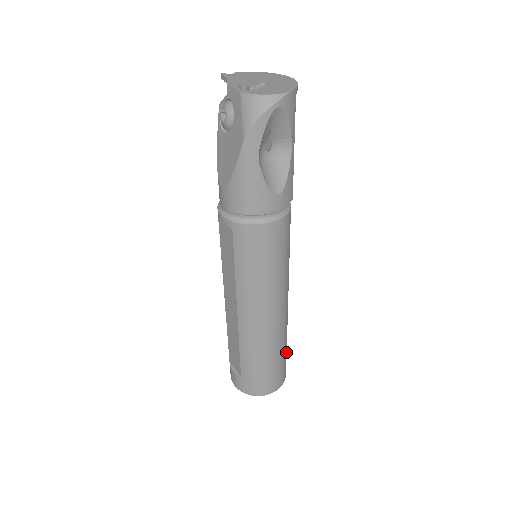
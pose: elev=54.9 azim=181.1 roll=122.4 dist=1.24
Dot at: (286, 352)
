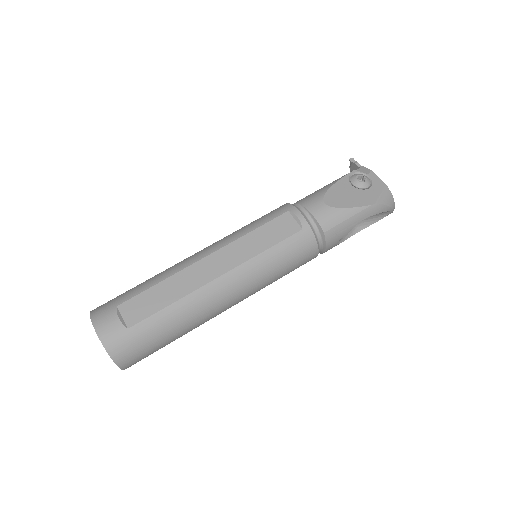
Dot at: occluded
